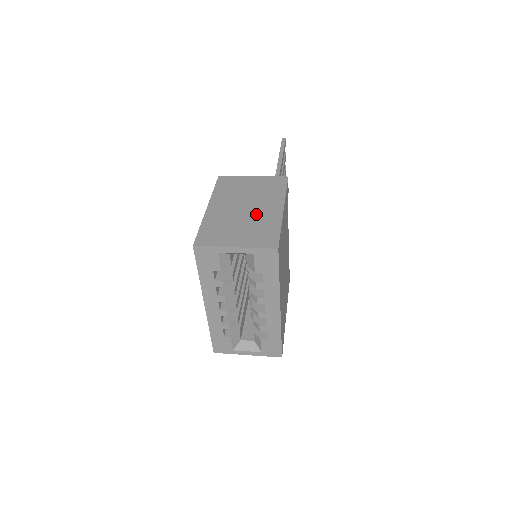
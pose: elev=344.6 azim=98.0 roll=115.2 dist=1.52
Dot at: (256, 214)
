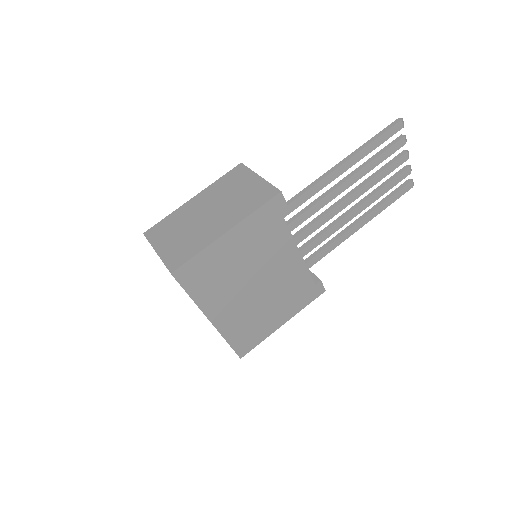
Dot at: (205, 225)
